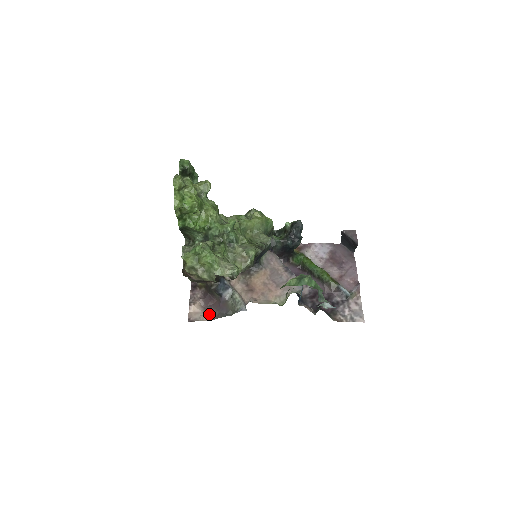
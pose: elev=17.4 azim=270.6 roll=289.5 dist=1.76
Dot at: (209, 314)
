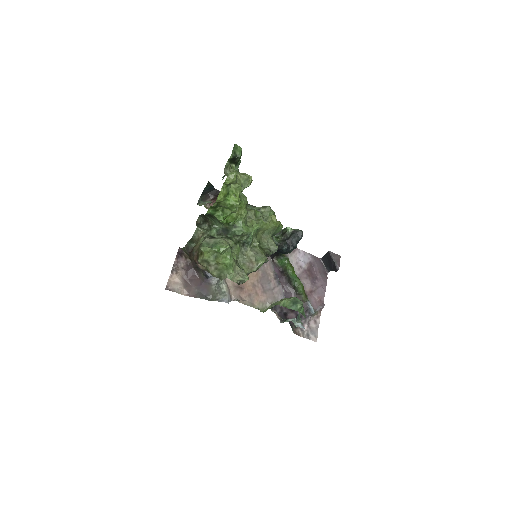
Dot at: (188, 289)
